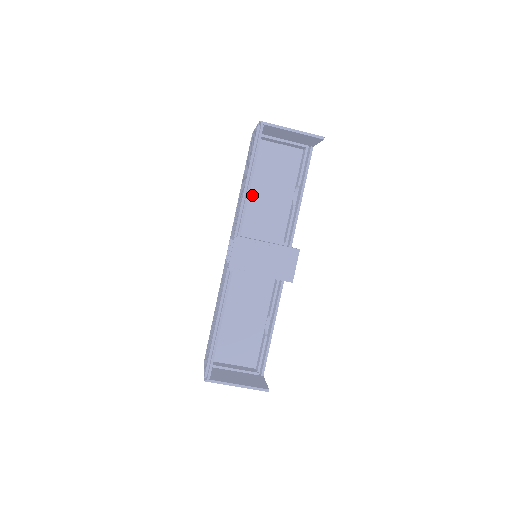
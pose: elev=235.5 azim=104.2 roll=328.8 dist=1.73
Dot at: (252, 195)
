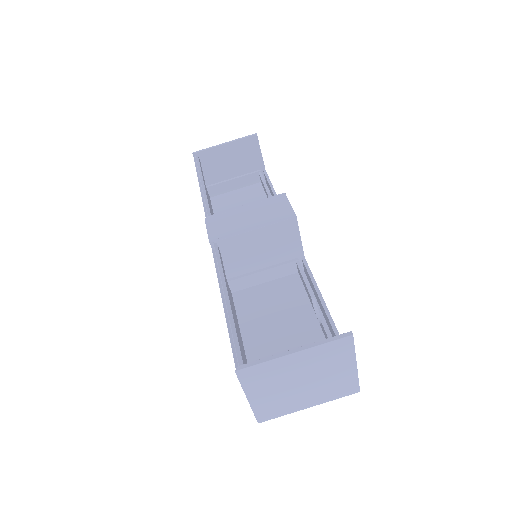
Dot at: occluded
